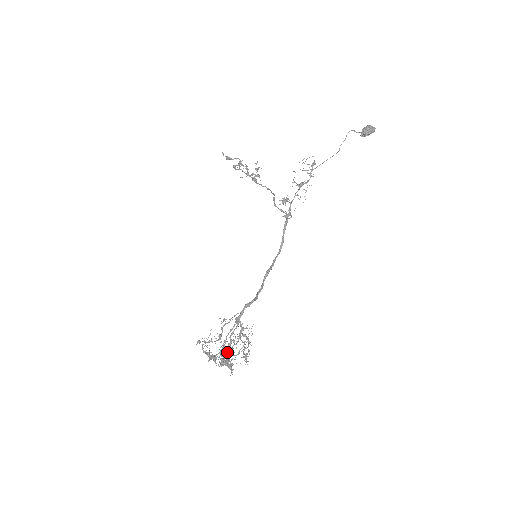
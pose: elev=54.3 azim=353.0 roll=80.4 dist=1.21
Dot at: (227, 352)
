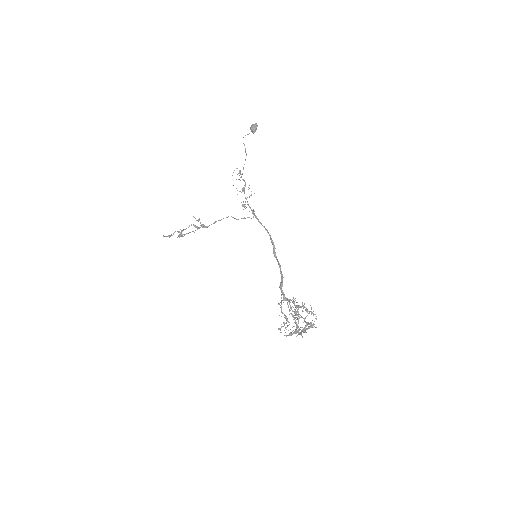
Dot at: (301, 317)
